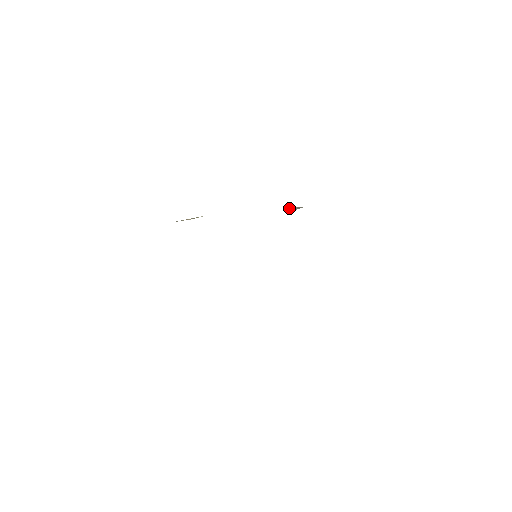
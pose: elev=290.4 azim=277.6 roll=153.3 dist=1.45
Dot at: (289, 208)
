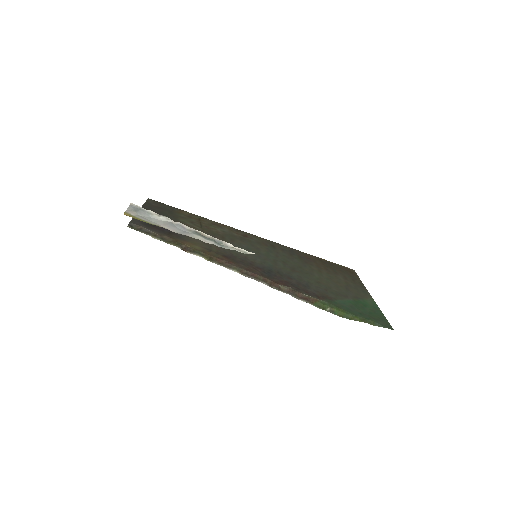
Dot at: (284, 286)
